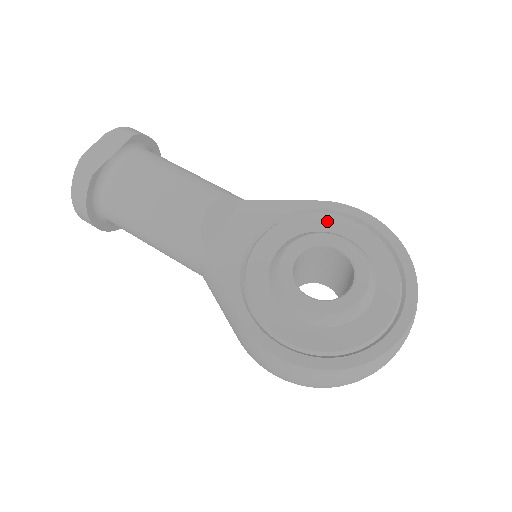
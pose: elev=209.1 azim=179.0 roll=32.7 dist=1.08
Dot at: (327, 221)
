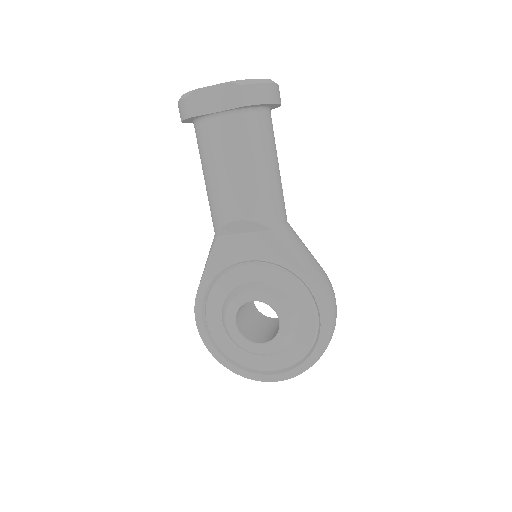
Dot at: (301, 297)
